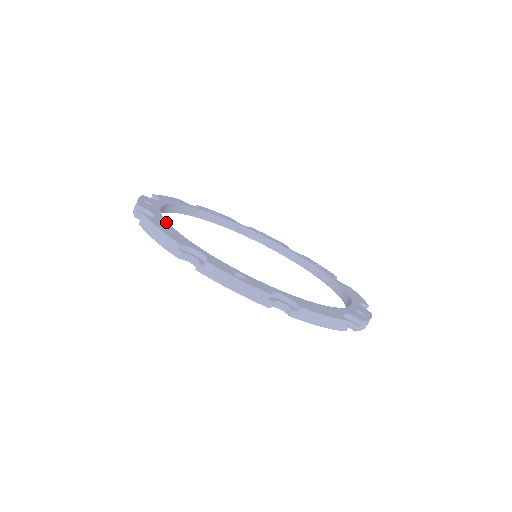
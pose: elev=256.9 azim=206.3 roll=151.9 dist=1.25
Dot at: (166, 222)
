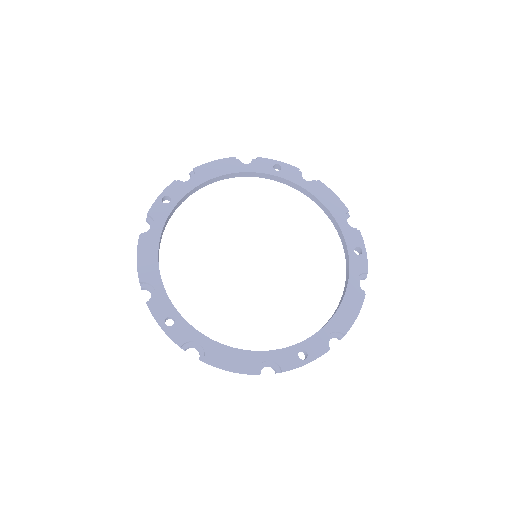
Dot at: (213, 343)
